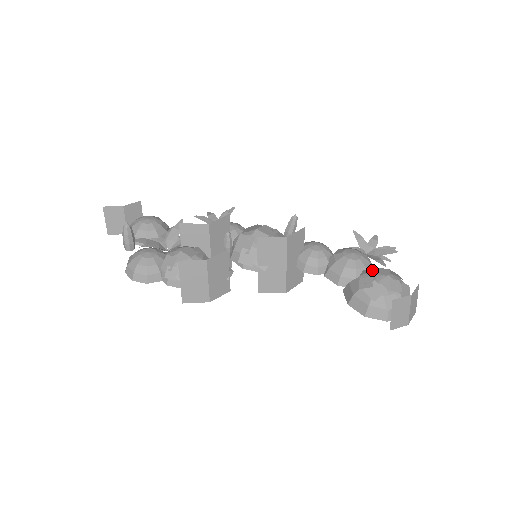
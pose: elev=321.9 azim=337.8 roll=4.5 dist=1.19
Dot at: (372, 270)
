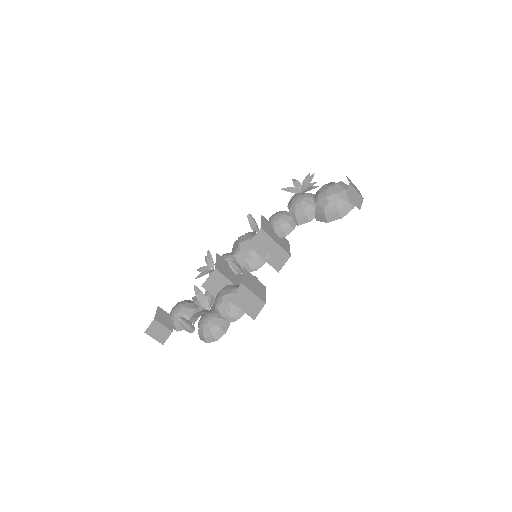
Dot at: (318, 194)
